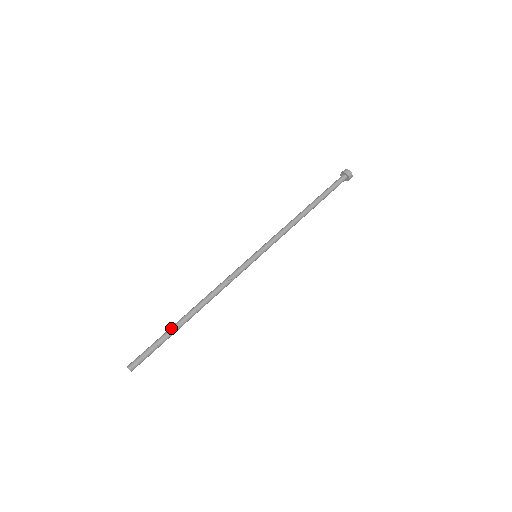
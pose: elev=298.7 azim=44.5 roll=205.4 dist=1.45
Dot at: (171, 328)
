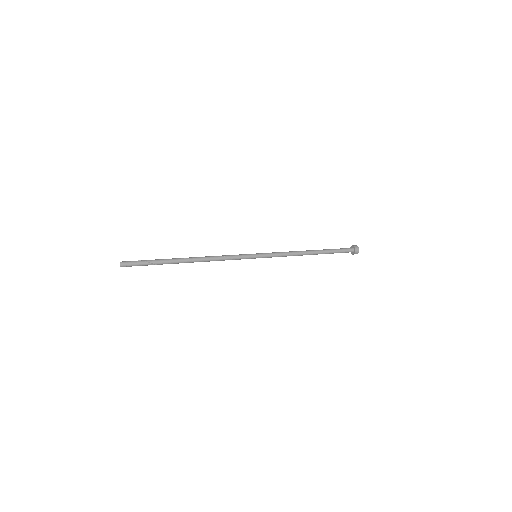
Dot at: (167, 259)
